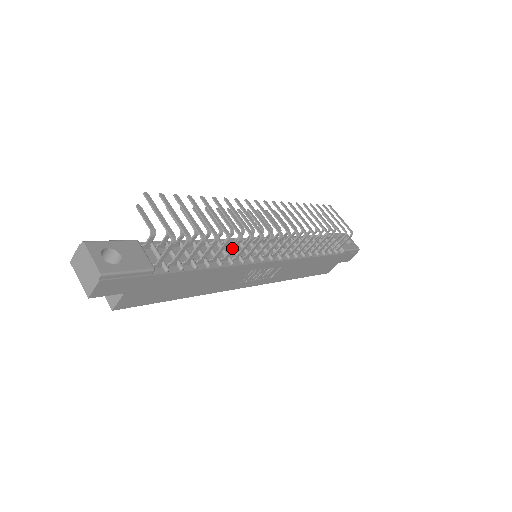
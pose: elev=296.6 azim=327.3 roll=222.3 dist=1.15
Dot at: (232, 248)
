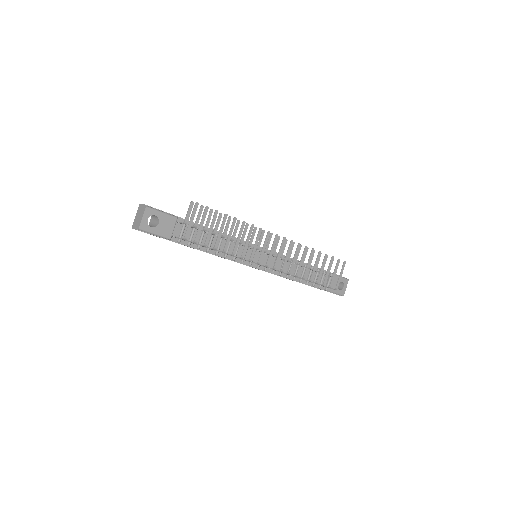
Dot at: (227, 254)
